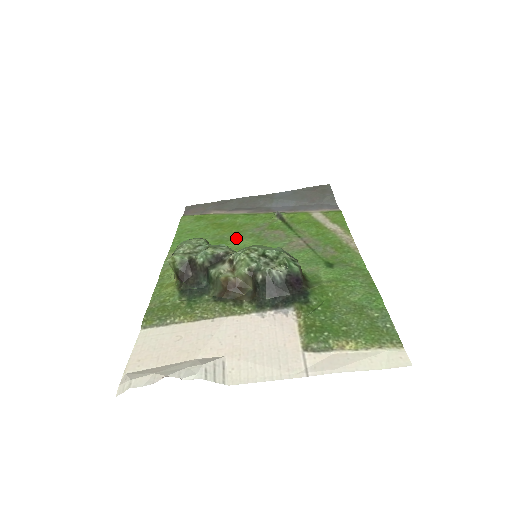
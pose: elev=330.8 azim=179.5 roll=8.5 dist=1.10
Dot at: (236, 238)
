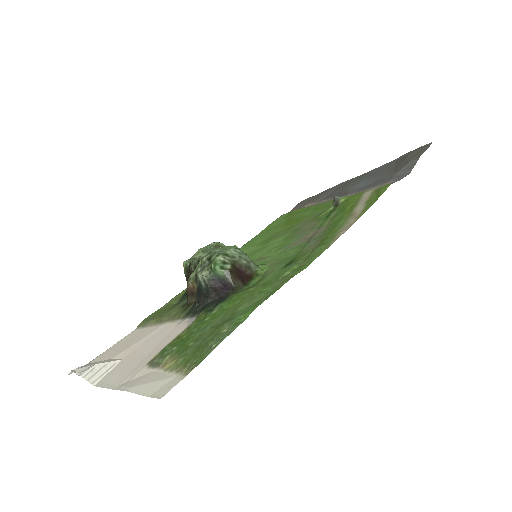
Dot at: (280, 235)
